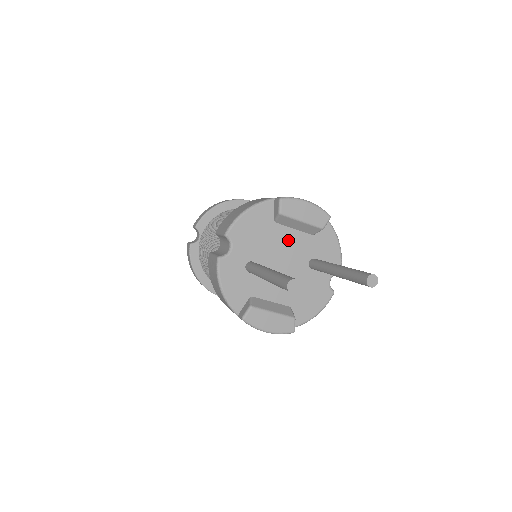
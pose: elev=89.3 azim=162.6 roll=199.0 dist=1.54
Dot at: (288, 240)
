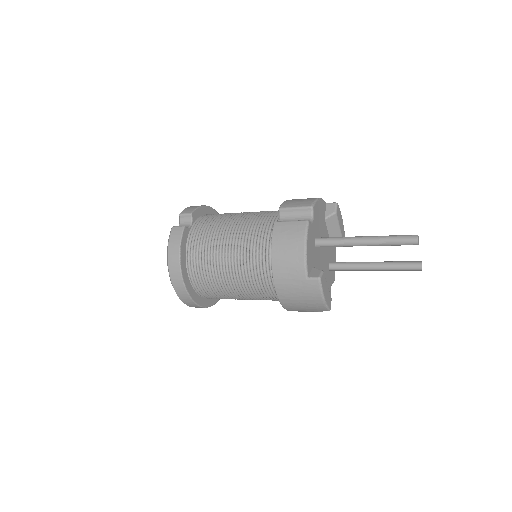
Dot at: occluded
